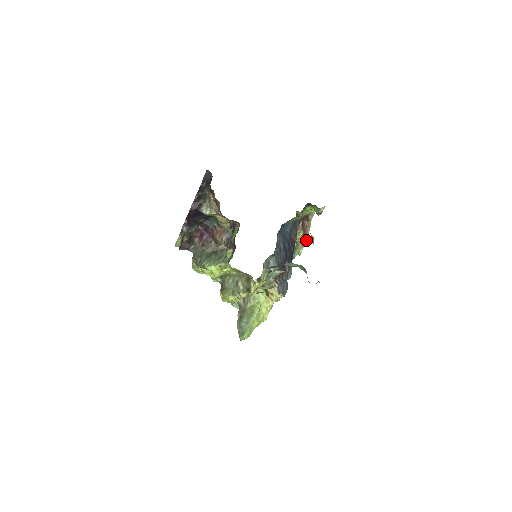
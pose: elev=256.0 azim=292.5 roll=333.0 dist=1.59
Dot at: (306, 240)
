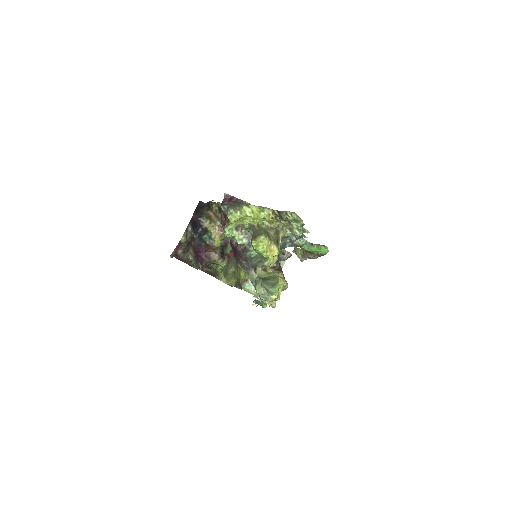
Dot at: occluded
